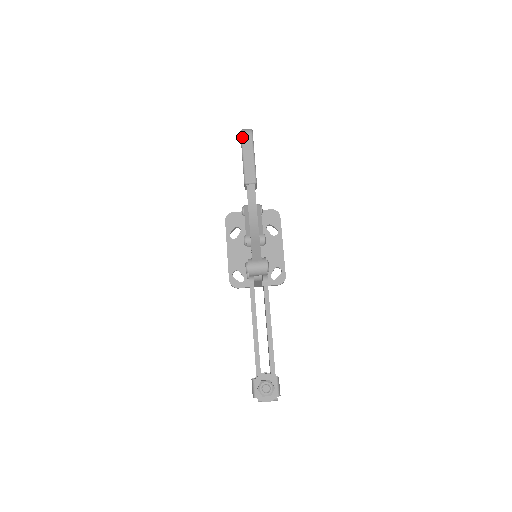
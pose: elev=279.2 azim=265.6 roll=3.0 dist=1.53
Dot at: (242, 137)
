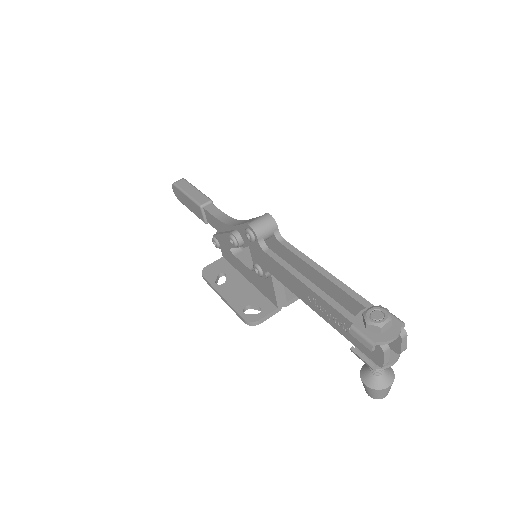
Dot at: (176, 184)
